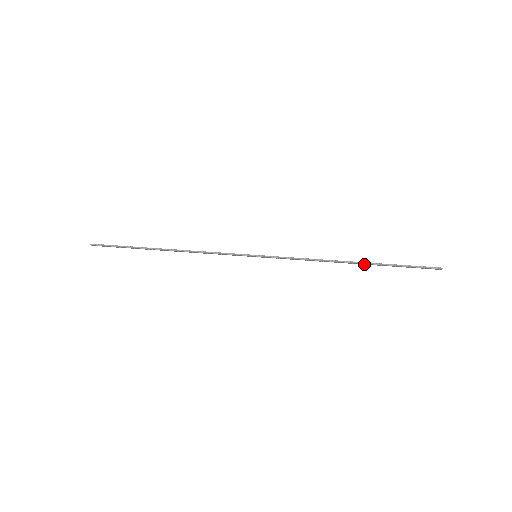
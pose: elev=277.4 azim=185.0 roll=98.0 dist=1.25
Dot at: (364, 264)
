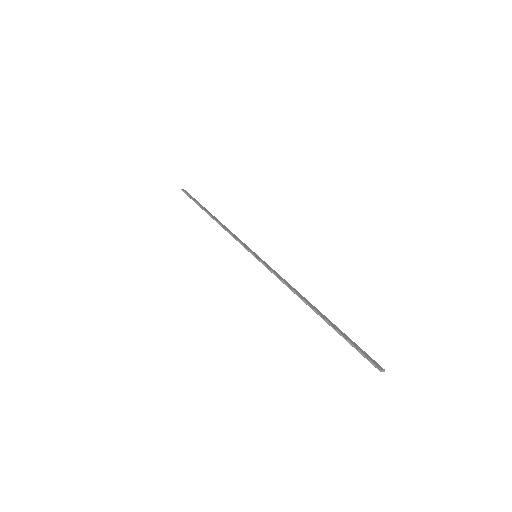
Dot at: (323, 316)
